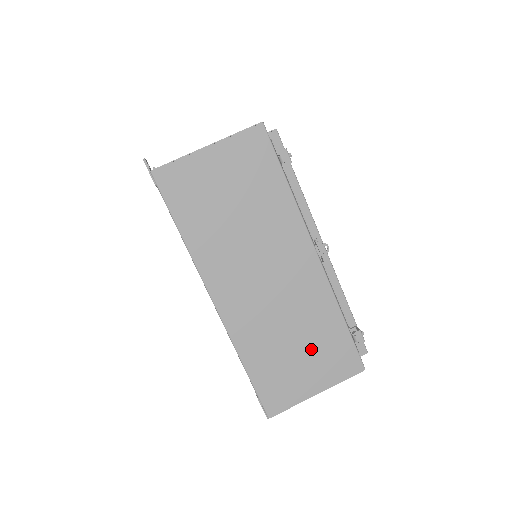
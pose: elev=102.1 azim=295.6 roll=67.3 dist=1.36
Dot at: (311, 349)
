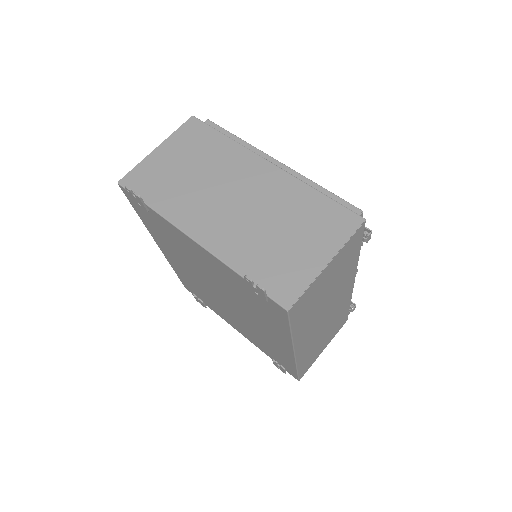
Dot at: (330, 333)
